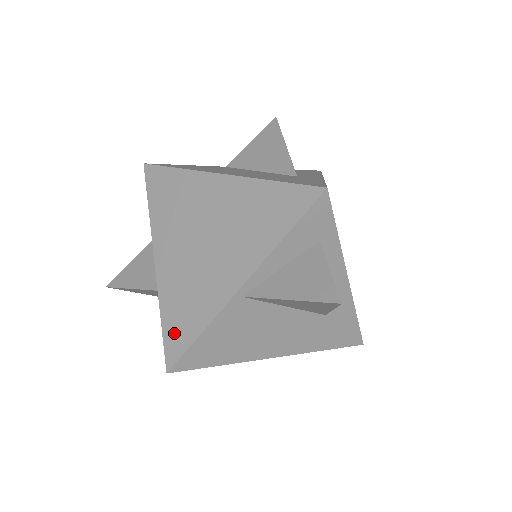
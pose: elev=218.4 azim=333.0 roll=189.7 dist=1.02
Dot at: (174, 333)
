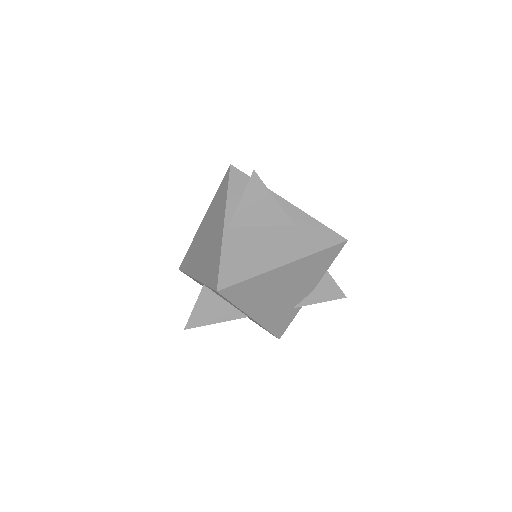
Dot at: (212, 277)
